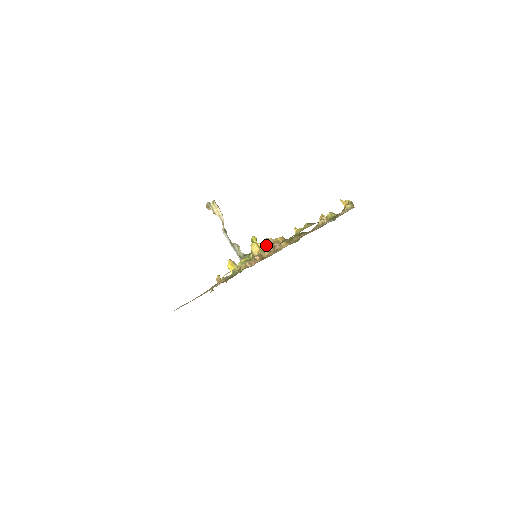
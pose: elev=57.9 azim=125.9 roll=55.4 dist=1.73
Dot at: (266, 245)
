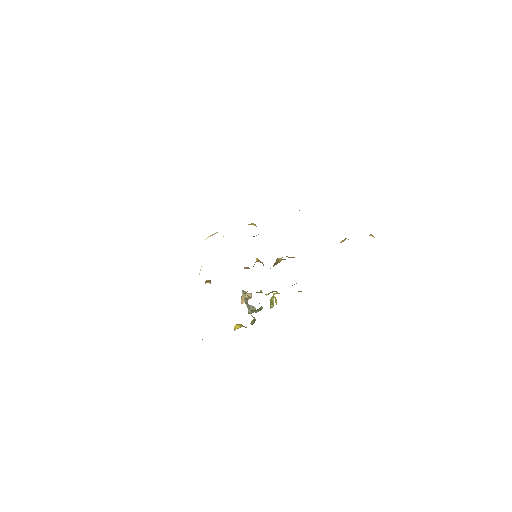
Dot at: (274, 263)
